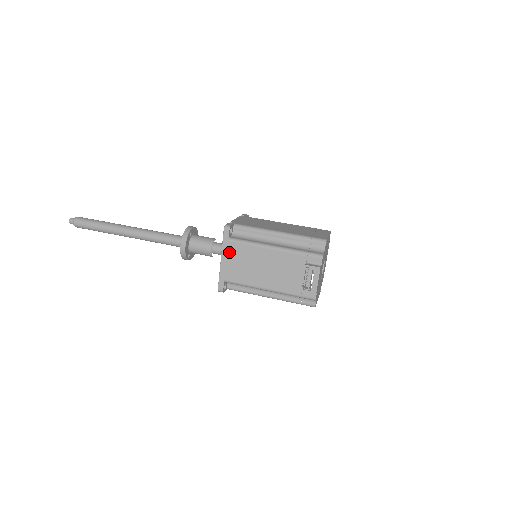
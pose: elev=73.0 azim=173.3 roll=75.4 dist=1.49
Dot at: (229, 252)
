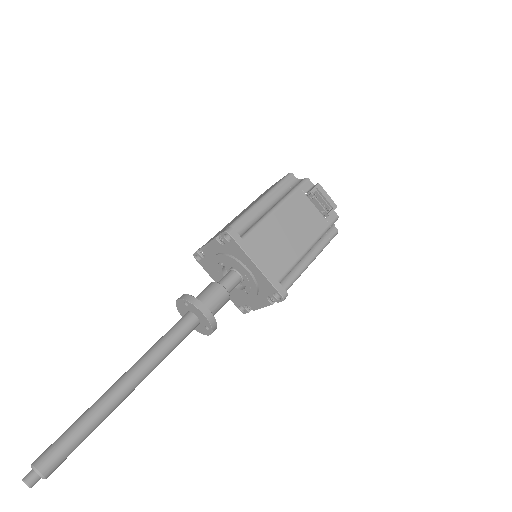
Dot at: (254, 250)
